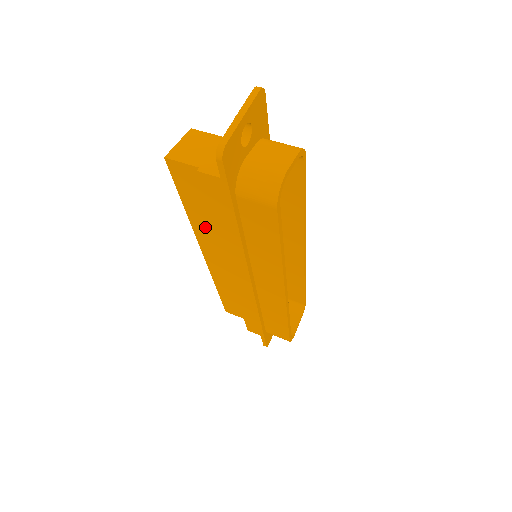
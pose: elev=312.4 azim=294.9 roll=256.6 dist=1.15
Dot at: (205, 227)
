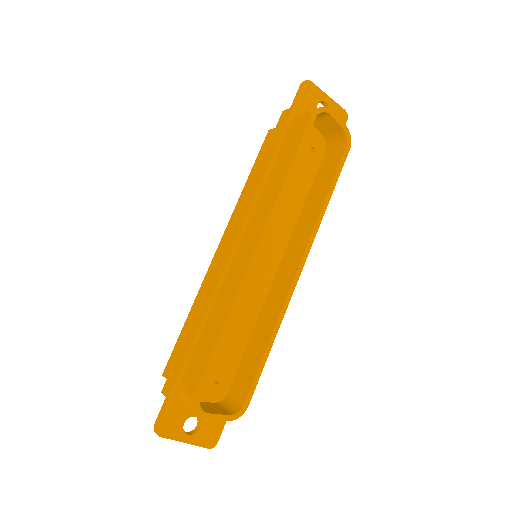
Dot at: occluded
